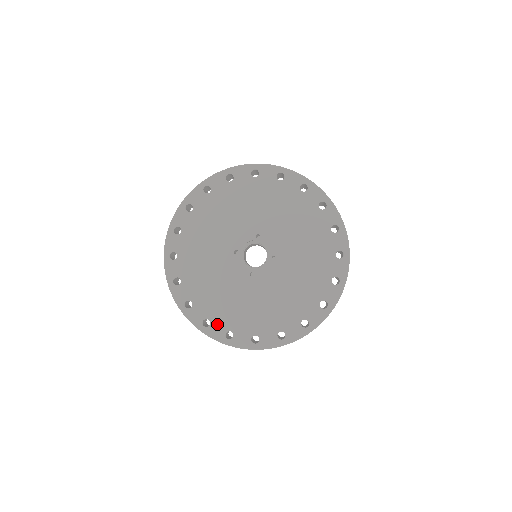
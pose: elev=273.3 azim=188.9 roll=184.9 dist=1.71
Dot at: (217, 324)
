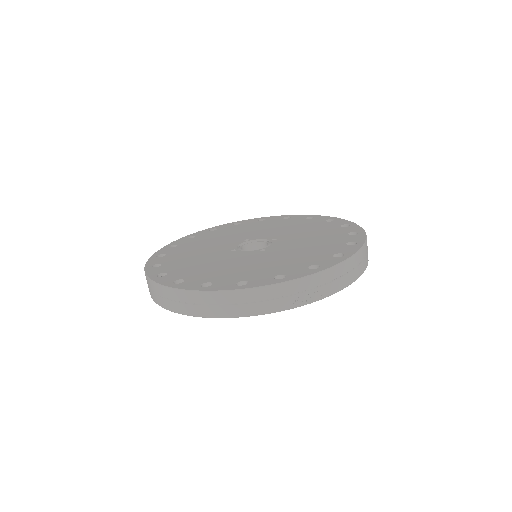
Dot at: (164, 259)
